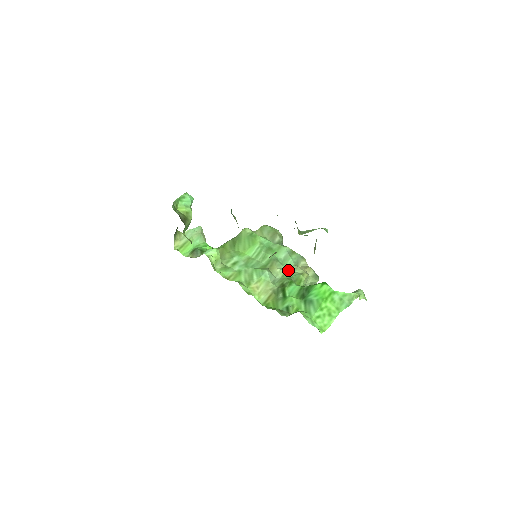
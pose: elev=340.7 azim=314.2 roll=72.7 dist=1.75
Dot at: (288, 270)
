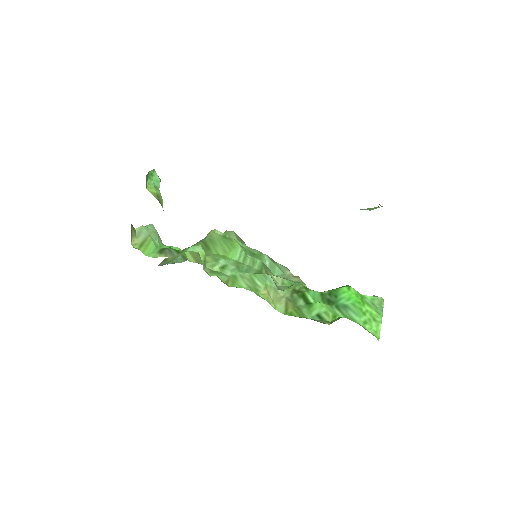
Dot at: (283, 278)
